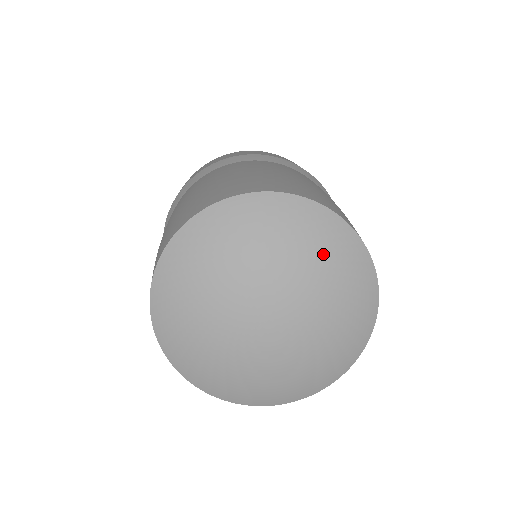
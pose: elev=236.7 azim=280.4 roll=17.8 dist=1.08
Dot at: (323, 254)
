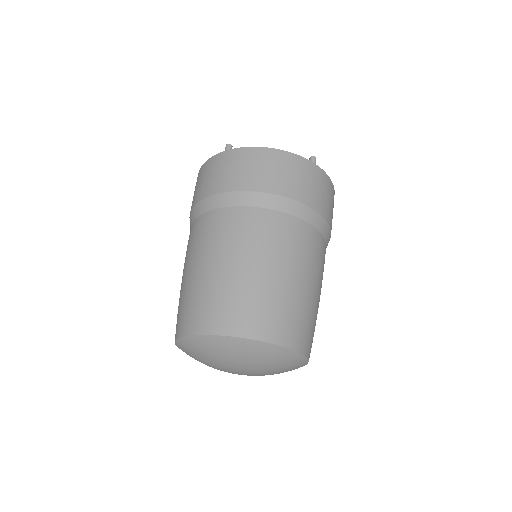
Dot at: (282, 366)
